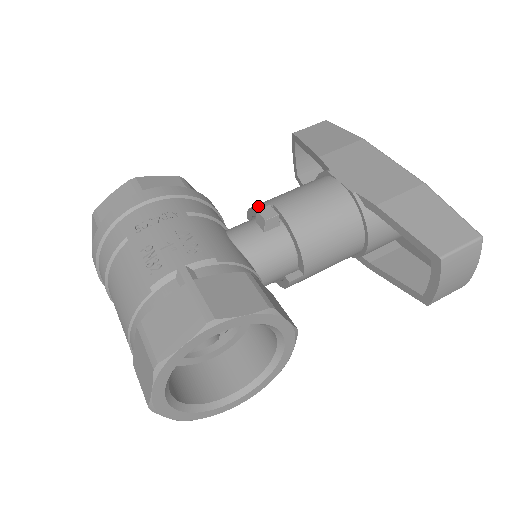
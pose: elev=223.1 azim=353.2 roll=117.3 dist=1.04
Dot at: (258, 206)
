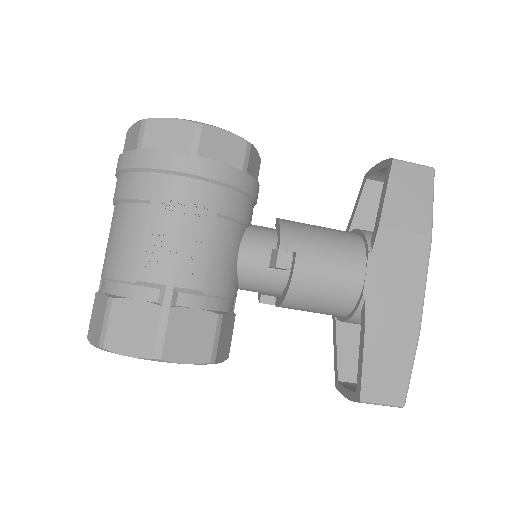
Dot at: (285, 239)
